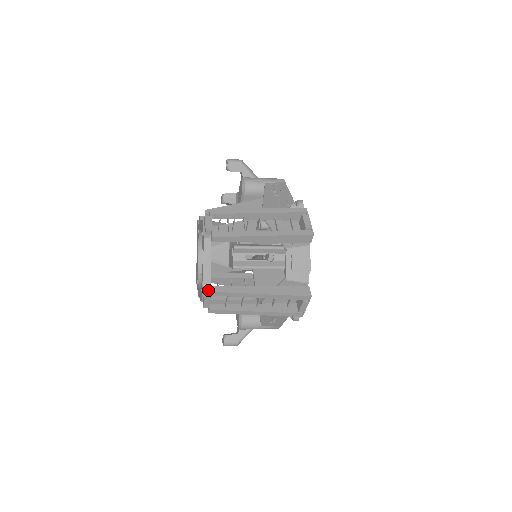
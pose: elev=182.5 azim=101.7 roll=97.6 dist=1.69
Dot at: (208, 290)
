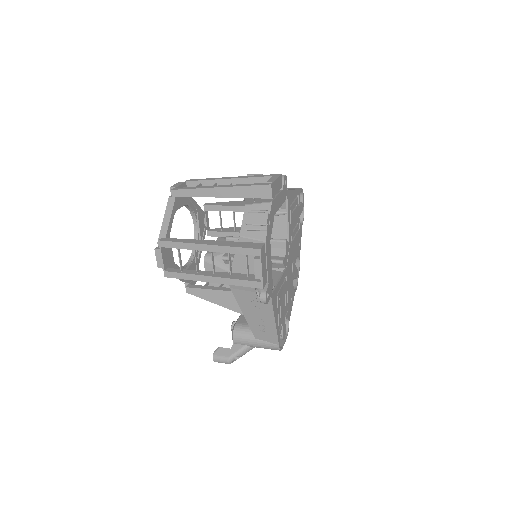
Dot at: (163, 247)
